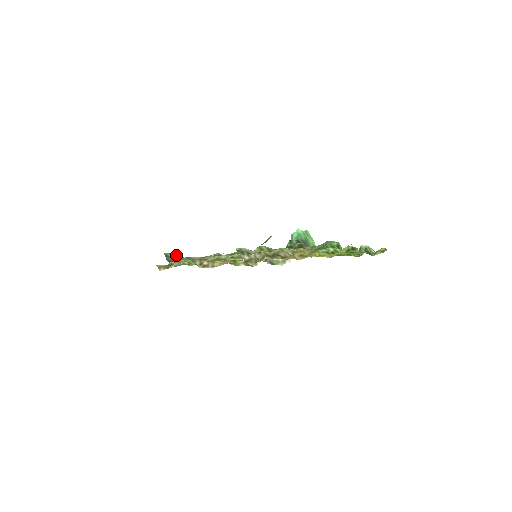
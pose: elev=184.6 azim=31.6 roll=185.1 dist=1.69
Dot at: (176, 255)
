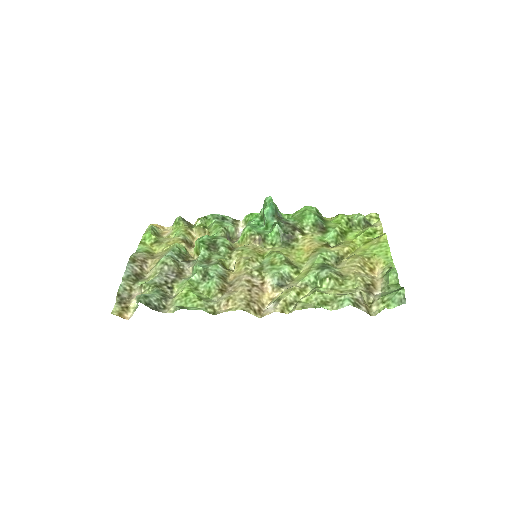
Dot at: (152, 294)
